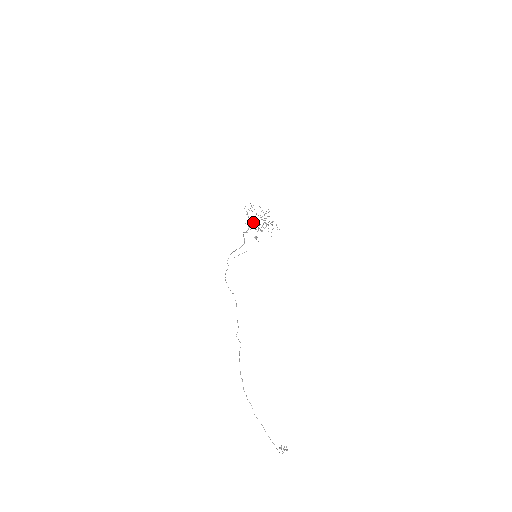
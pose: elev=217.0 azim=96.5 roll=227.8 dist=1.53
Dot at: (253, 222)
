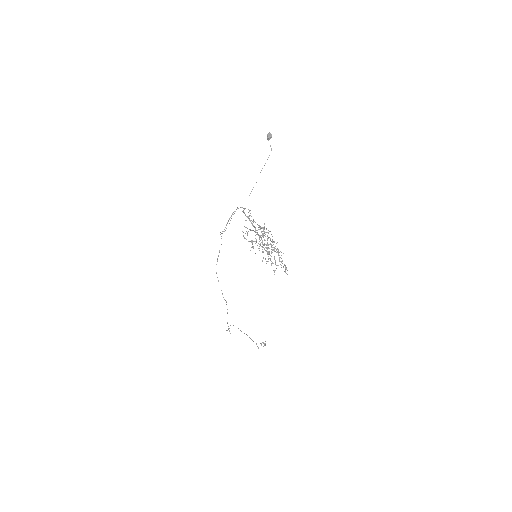
Dot at: occluded
